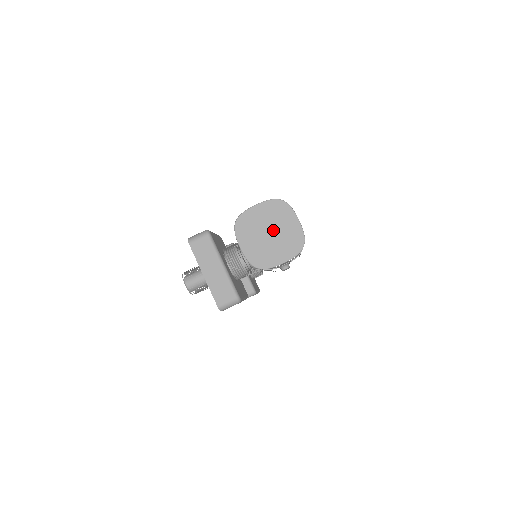
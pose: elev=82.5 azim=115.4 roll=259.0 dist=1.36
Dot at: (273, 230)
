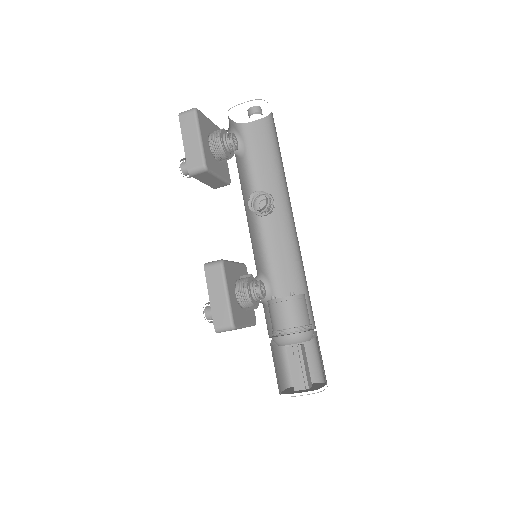
Dot at: occluded
